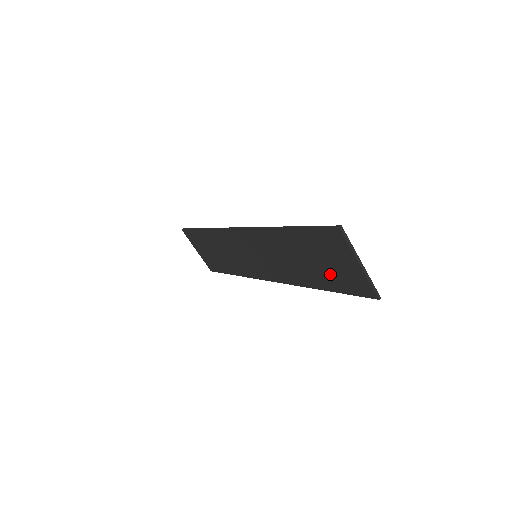
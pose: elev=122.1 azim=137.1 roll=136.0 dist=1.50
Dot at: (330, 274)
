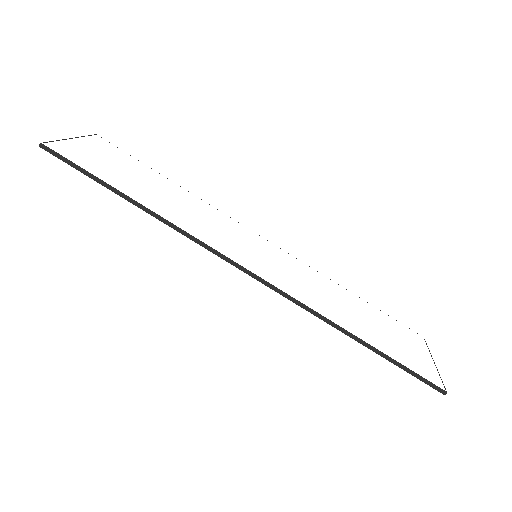
Dot at: occluded
